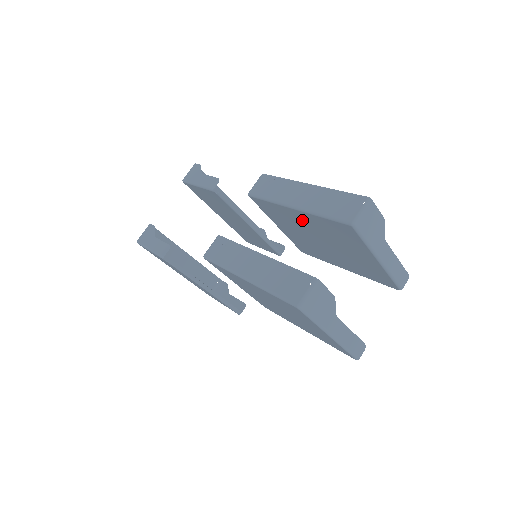
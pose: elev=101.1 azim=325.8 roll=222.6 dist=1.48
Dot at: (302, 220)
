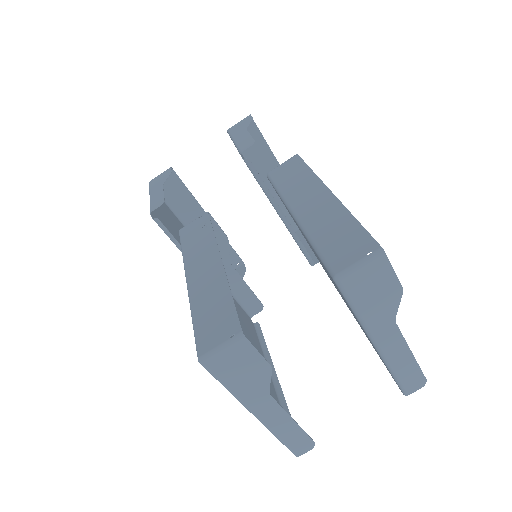
Dot at: occluded
